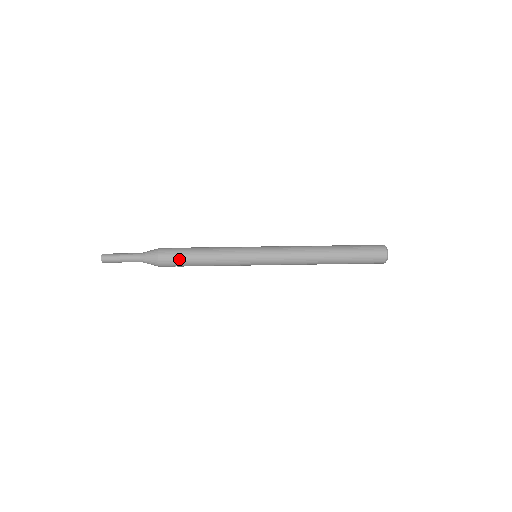
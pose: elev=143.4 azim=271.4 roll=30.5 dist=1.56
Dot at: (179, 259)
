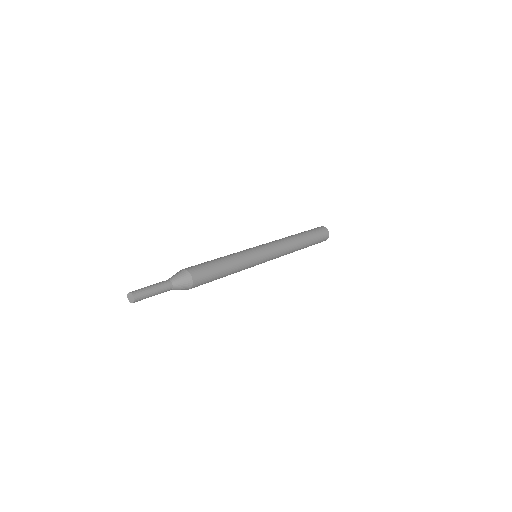
Dot at: (210, 278)
